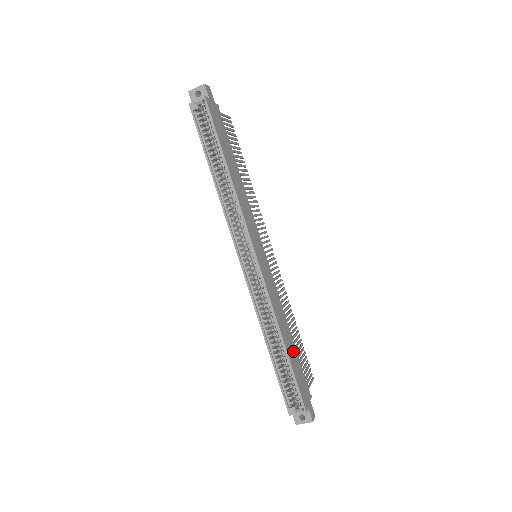
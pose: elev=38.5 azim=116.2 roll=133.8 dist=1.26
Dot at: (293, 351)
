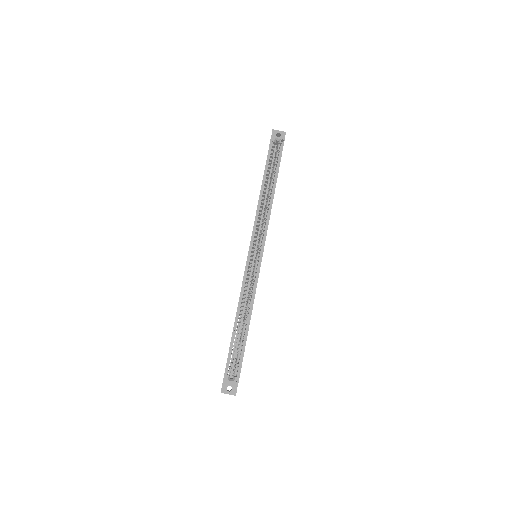
Dot at: occluded
